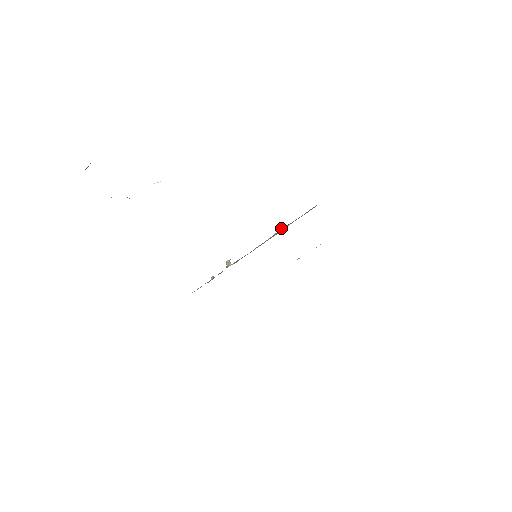
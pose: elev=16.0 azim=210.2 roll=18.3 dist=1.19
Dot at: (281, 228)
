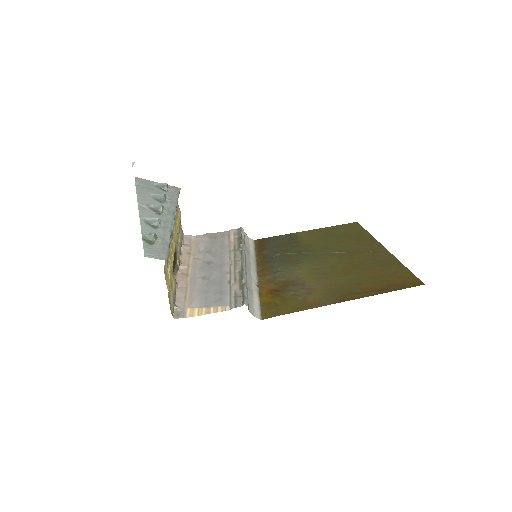
Dot at: (241, 282)
